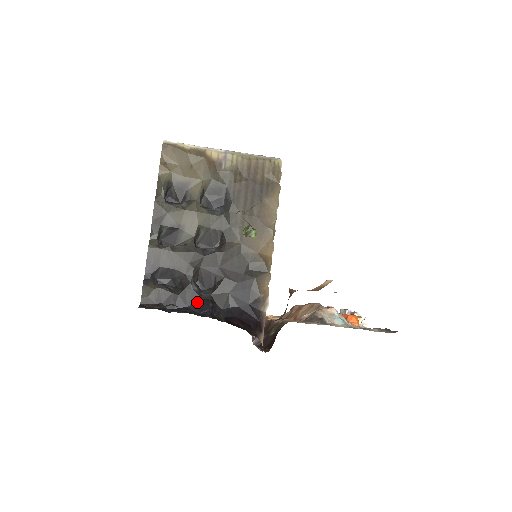
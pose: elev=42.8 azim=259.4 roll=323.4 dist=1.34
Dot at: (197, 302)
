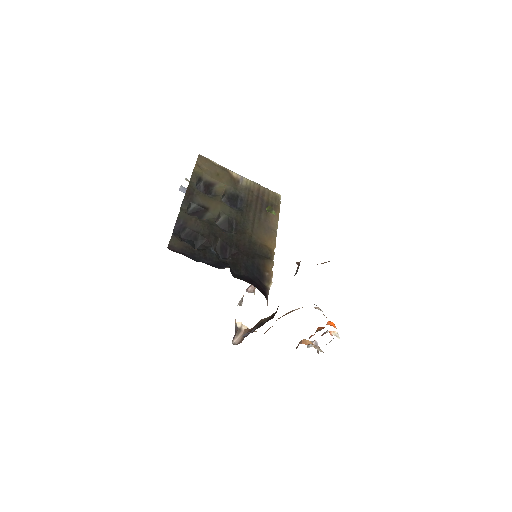
Dot at: (215, 262)
